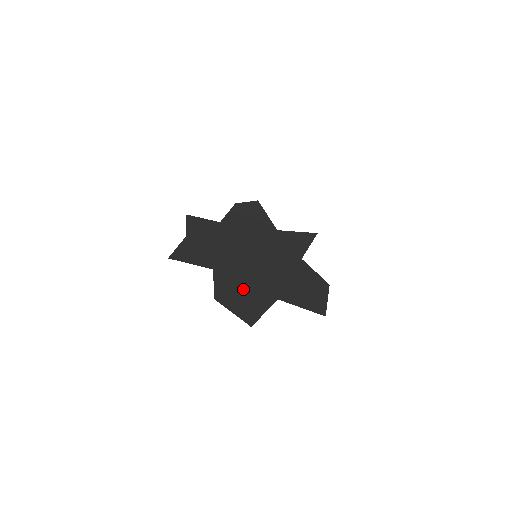
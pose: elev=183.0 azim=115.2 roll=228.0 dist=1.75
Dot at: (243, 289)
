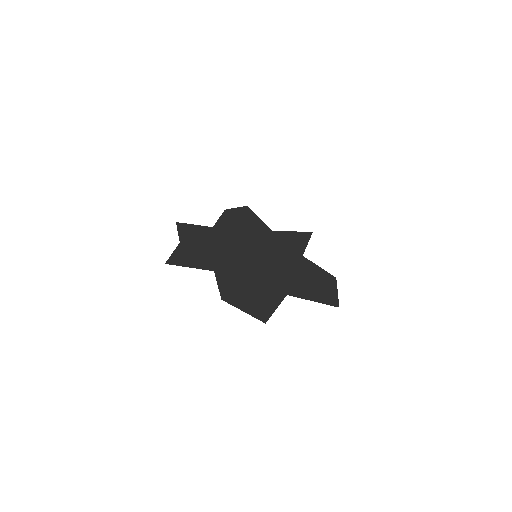
Dot at: (249, 288)
